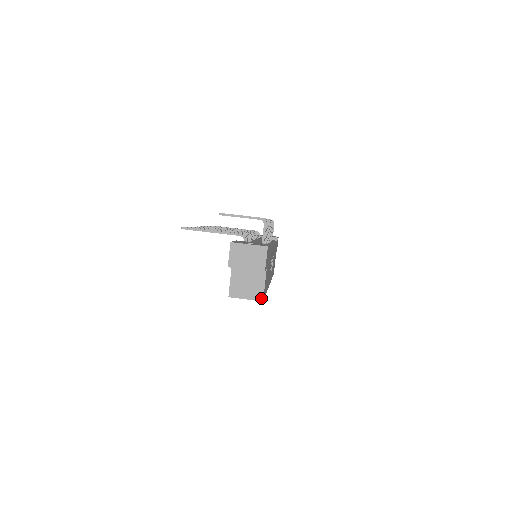
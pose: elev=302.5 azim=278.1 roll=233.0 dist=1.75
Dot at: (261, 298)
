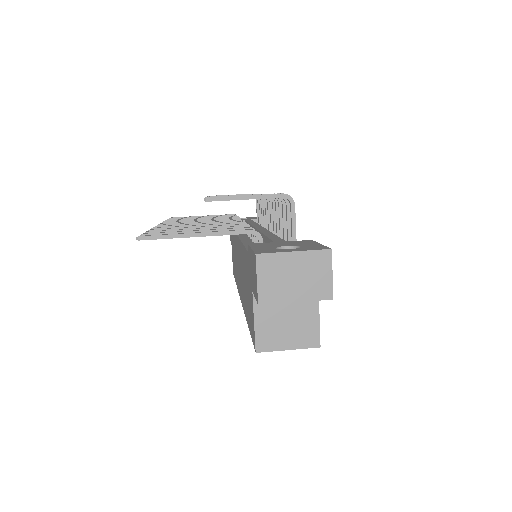
Dot at: (316, 342)
